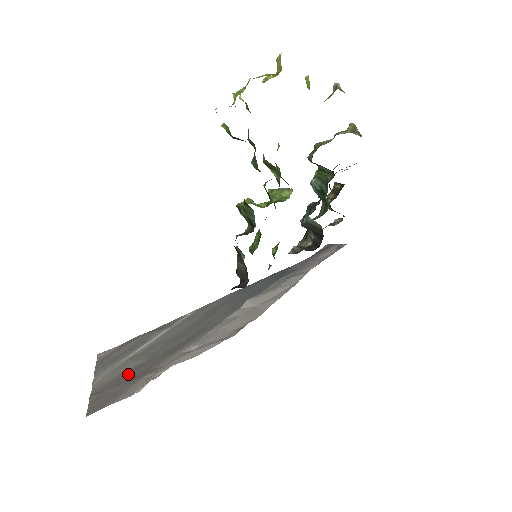
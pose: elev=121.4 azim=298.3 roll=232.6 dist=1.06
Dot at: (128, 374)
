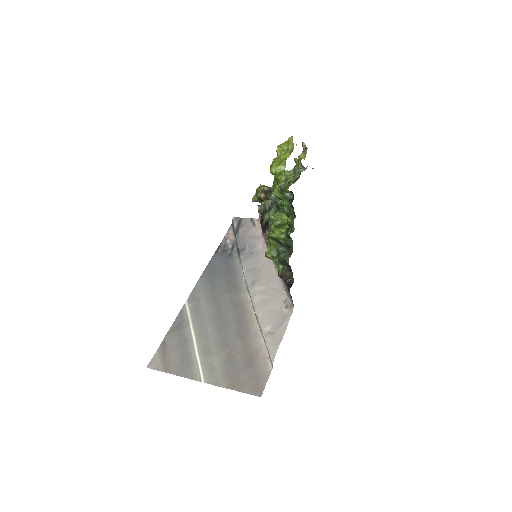
Dot at: (233, 364)
